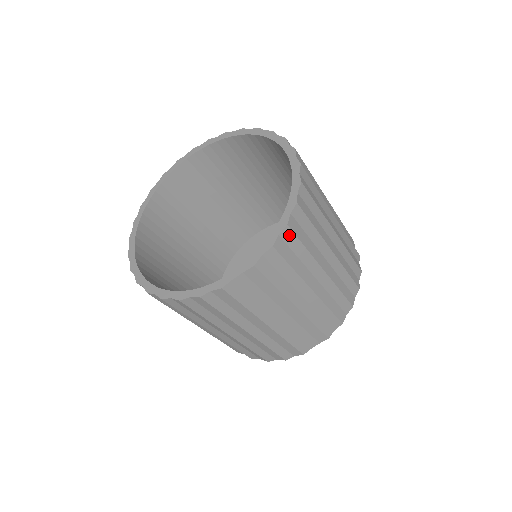
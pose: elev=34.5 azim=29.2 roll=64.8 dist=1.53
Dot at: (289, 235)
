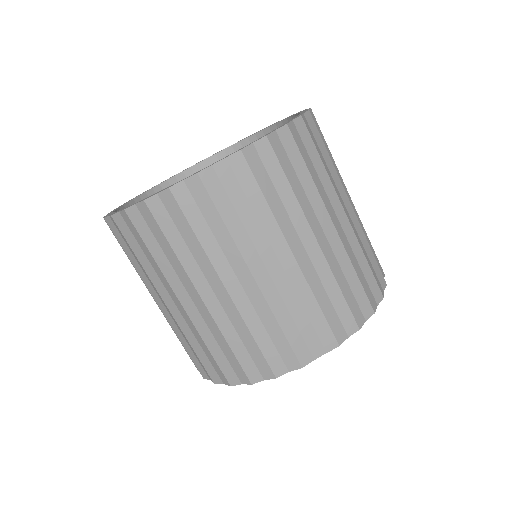
Dot at: (288, 140)
